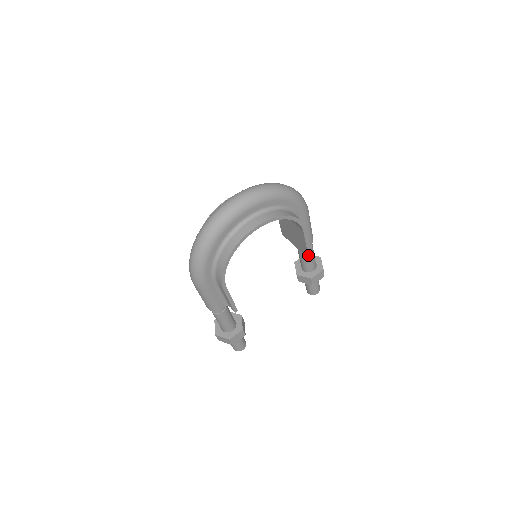
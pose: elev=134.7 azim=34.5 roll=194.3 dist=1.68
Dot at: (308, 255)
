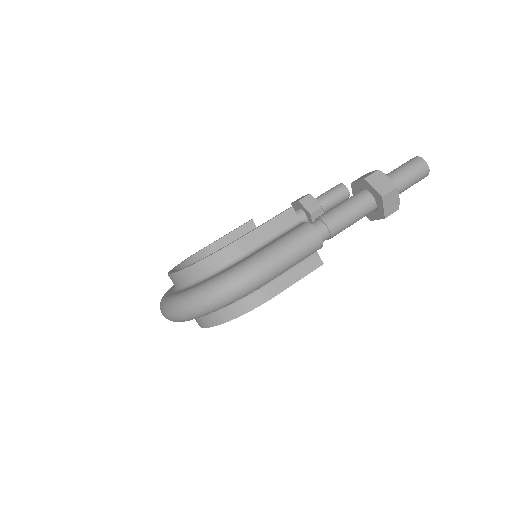
Dot at: (314, 268)
